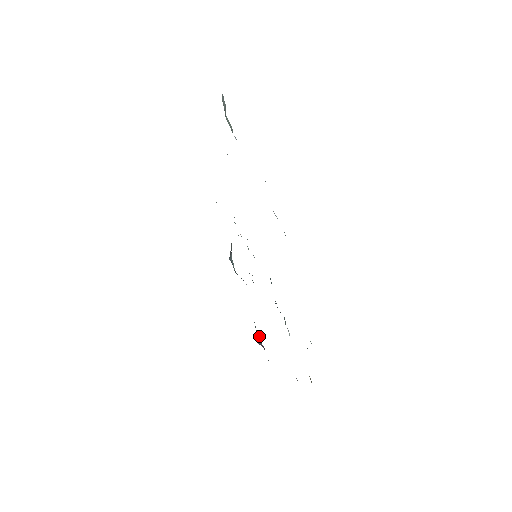
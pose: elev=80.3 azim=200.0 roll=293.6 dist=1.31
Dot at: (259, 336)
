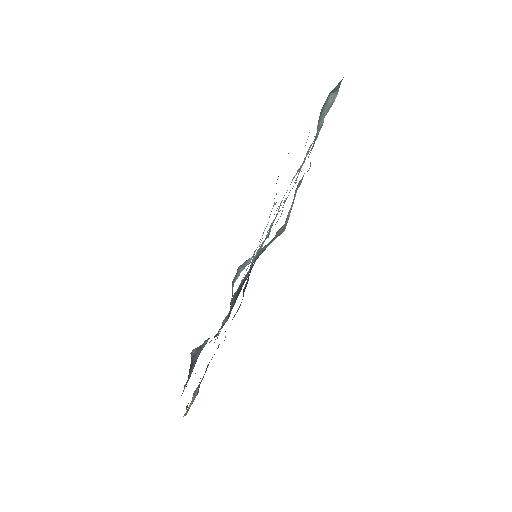
Dot at: (199, 353)
